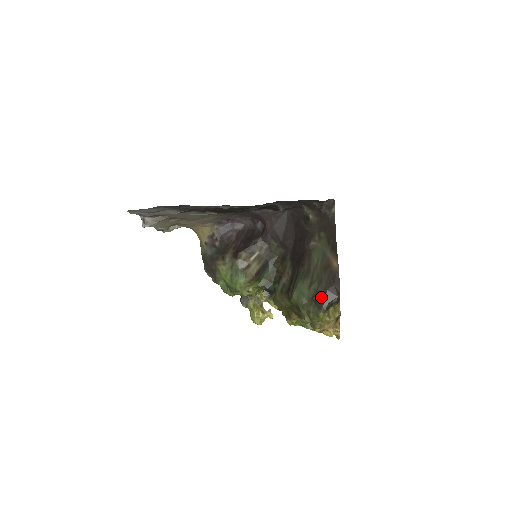
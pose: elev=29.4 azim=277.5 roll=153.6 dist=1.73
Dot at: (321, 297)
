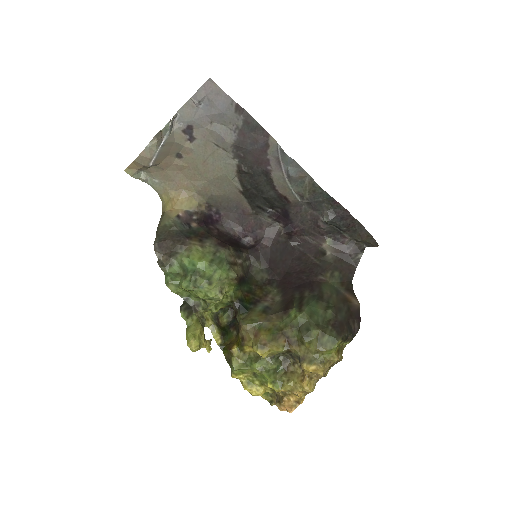
Dot at: (341, 324)
